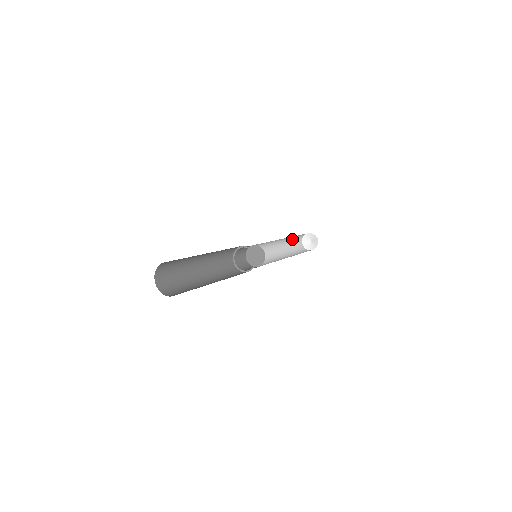
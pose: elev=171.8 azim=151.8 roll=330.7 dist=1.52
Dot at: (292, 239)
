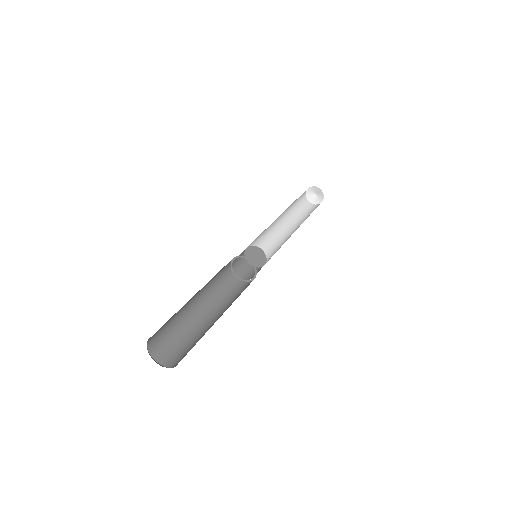
Dot at: occluded
